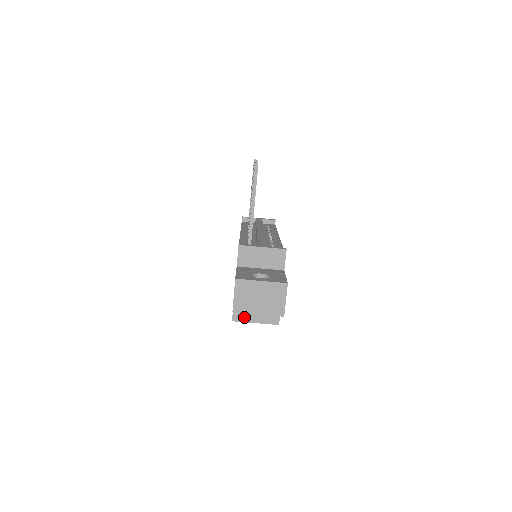
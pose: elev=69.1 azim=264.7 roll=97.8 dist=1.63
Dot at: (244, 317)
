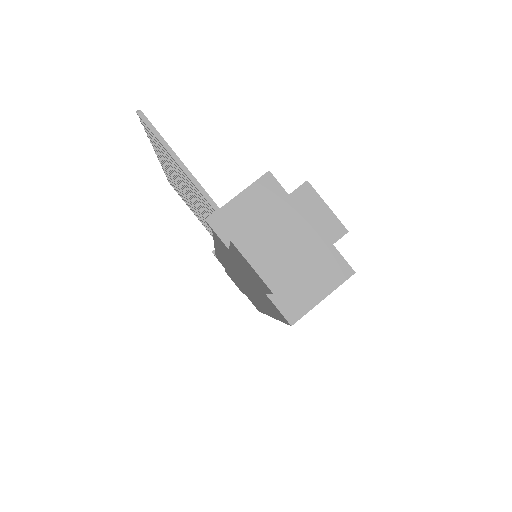
Dot at: (301, 305)
